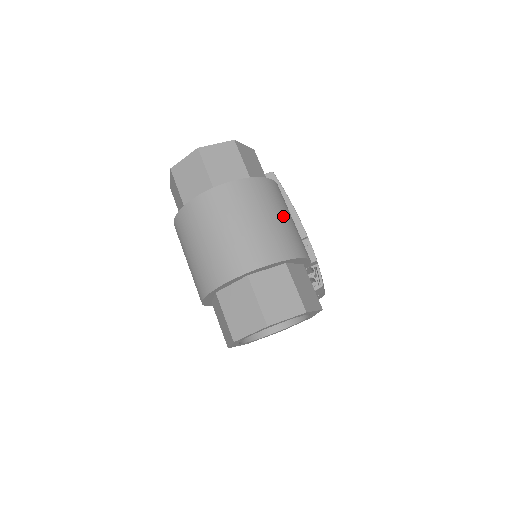
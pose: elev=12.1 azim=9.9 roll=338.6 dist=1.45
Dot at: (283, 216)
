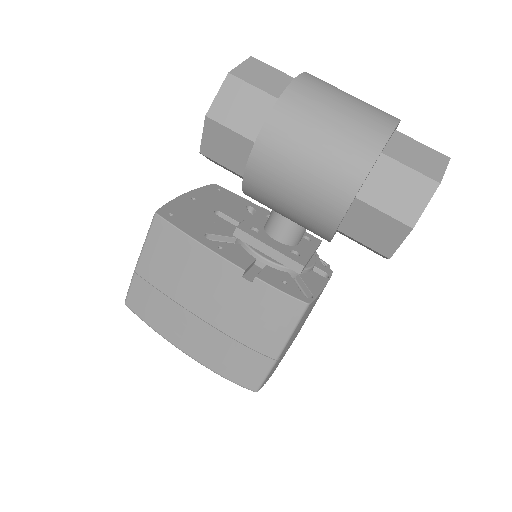
Dot at: occluded
